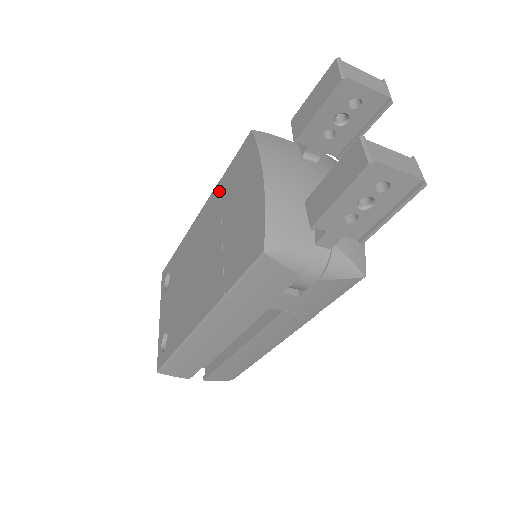
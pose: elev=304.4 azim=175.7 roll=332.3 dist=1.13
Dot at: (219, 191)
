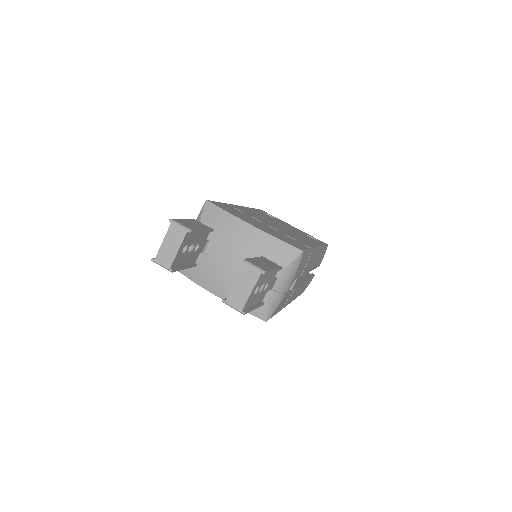
Dot at: occluded
